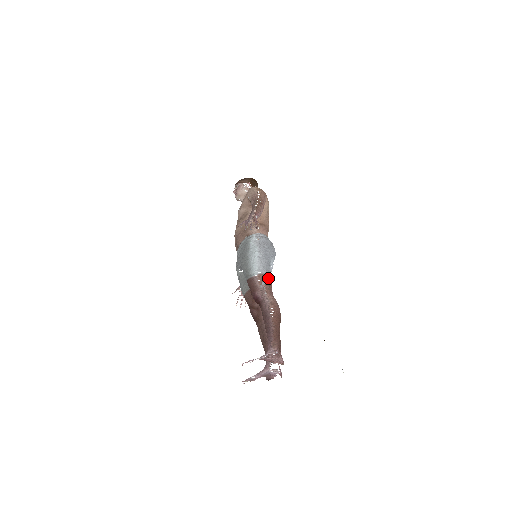
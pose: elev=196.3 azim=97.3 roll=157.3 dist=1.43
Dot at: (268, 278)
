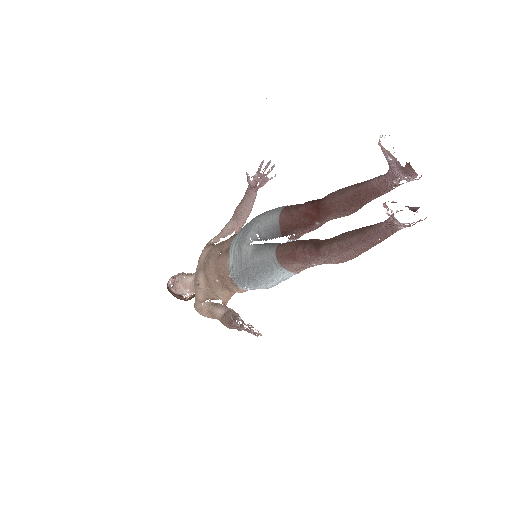
Dot at: occluded
